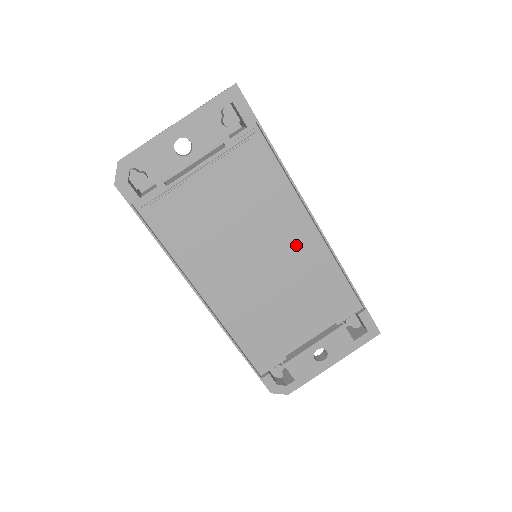
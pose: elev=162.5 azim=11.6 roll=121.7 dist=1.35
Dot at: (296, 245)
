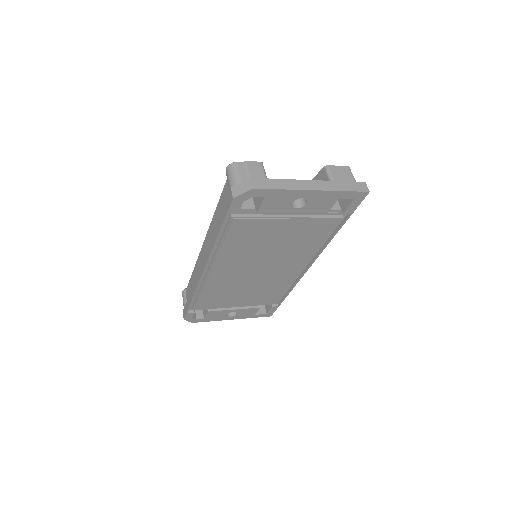
Dot at: (287, 271)
